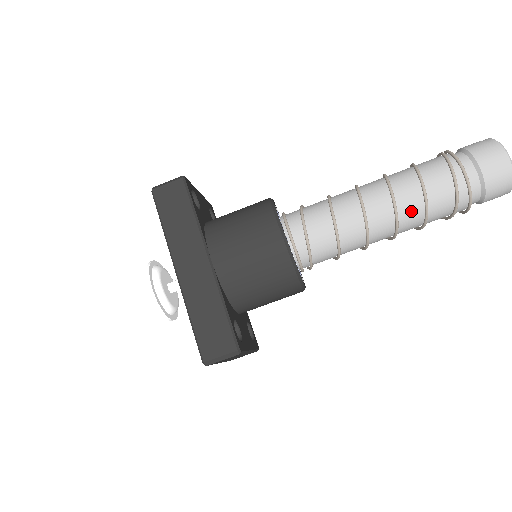
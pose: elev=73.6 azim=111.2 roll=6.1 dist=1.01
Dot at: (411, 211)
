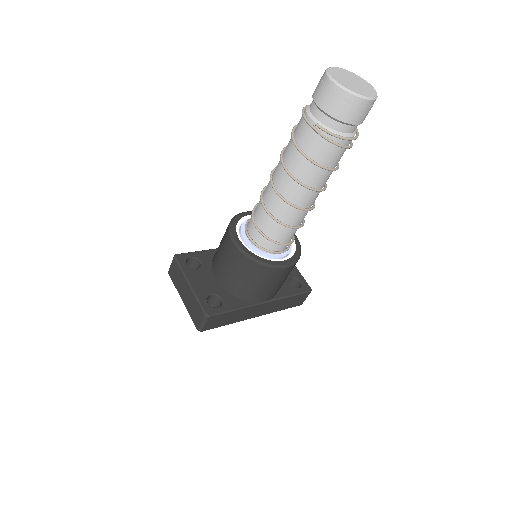
Dot at: occluded
